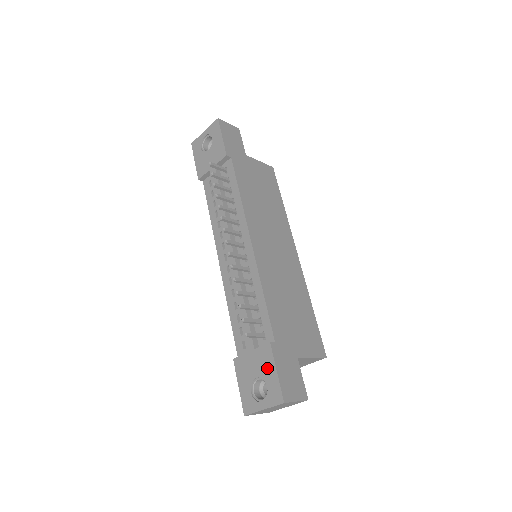
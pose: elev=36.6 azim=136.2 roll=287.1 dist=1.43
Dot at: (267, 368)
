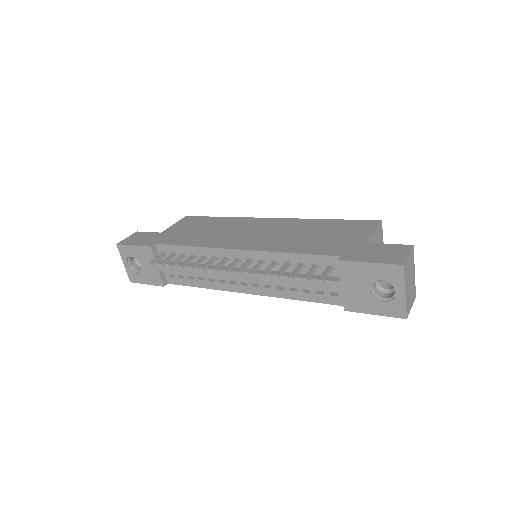
Dot at: (363, 273)
